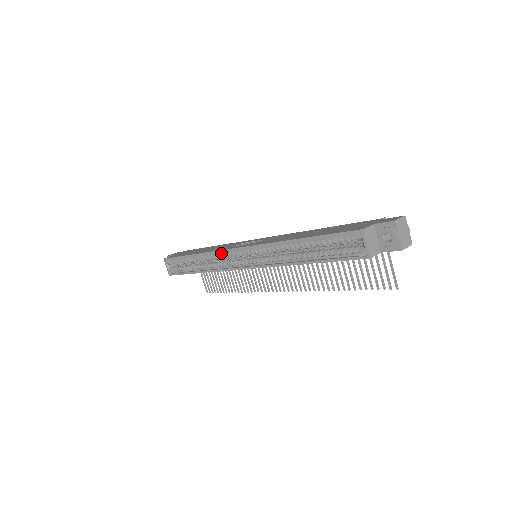
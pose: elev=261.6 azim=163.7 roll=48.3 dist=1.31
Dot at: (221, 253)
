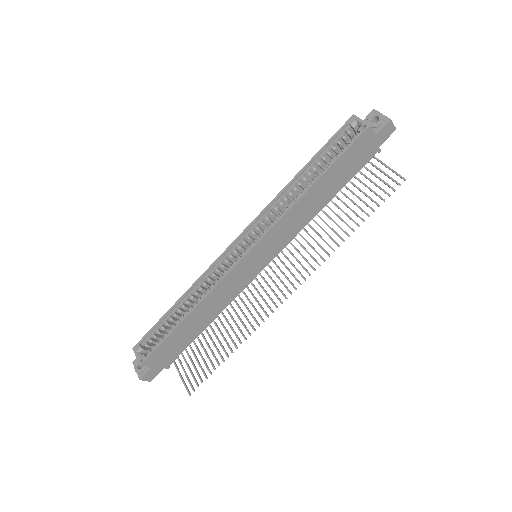
Dot at: (216, 266)
